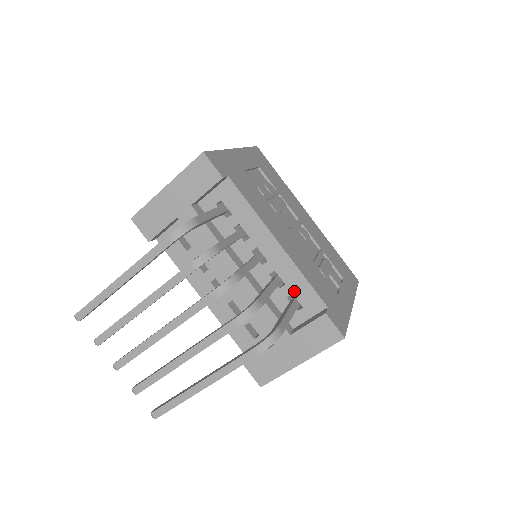
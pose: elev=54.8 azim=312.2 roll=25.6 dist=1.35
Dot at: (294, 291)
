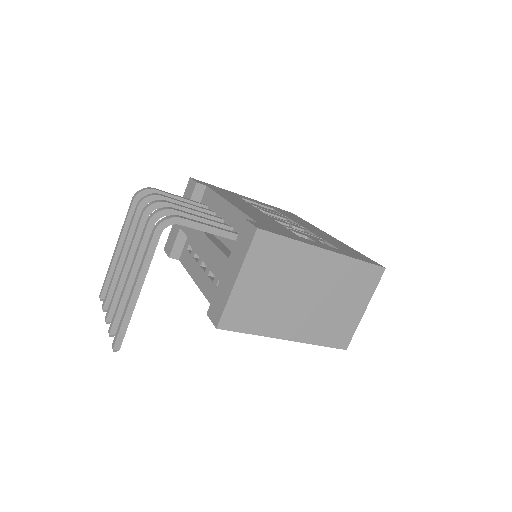
Dot at: (238, 229)
